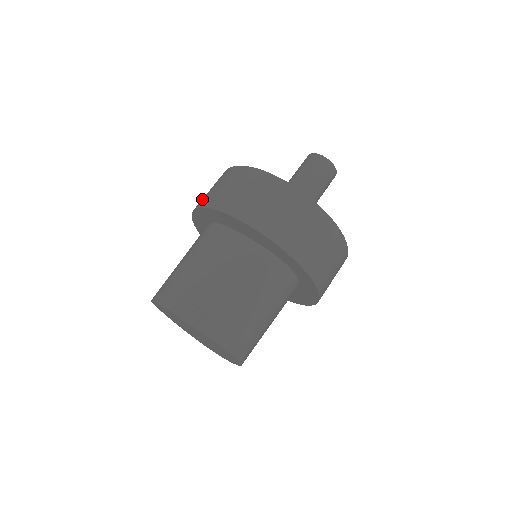
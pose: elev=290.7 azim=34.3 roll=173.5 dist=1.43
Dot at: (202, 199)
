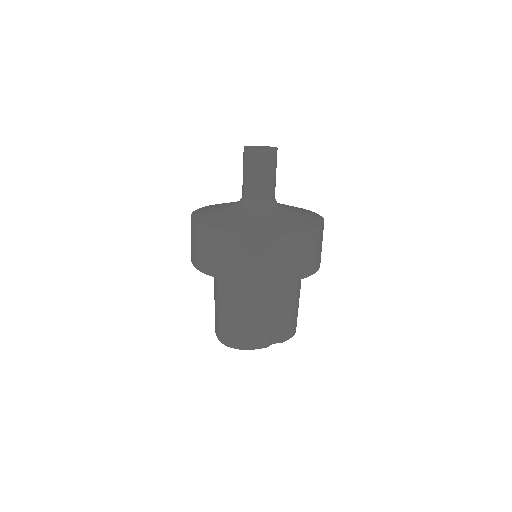
Dot at: (227, 269)
